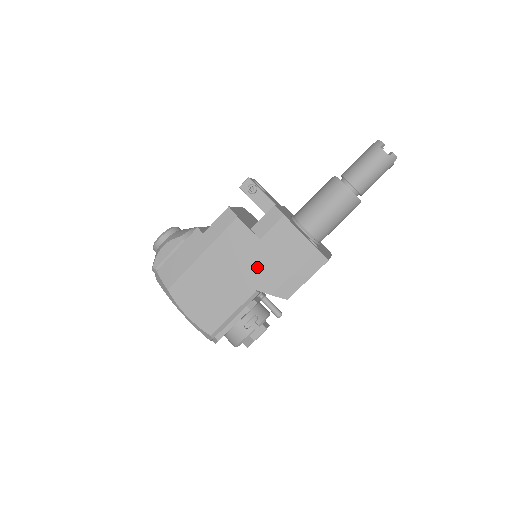
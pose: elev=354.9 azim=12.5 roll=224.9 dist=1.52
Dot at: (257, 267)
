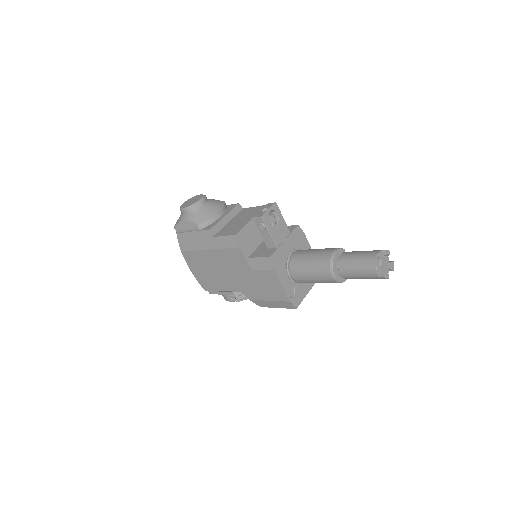
Dot at: (245, 281)
